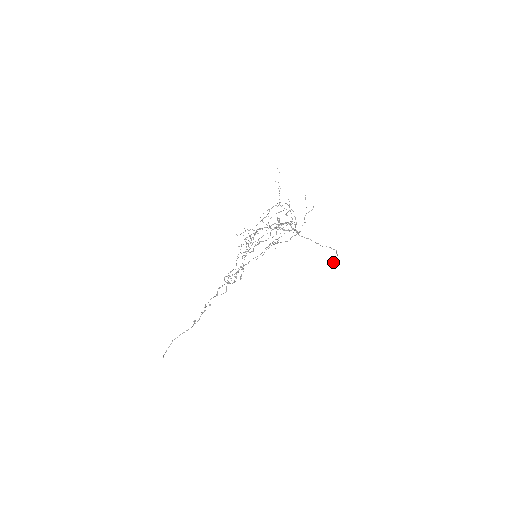
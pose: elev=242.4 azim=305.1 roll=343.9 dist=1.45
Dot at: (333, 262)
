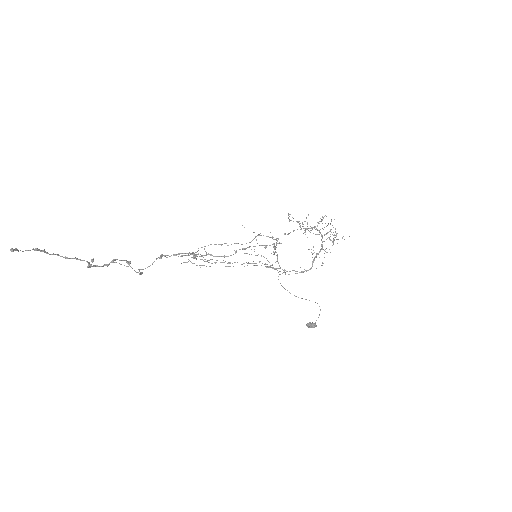
Dot at: (310, 322)
